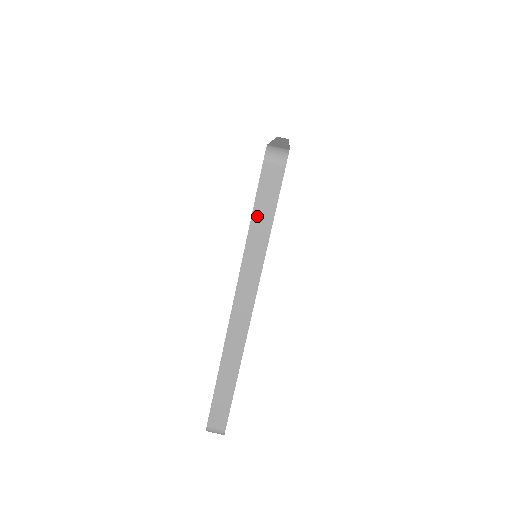
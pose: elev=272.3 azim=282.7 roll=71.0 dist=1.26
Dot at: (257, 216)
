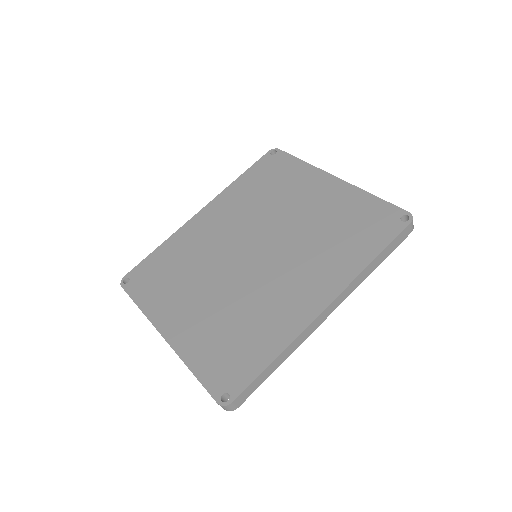
Dot at: (198, 379)
